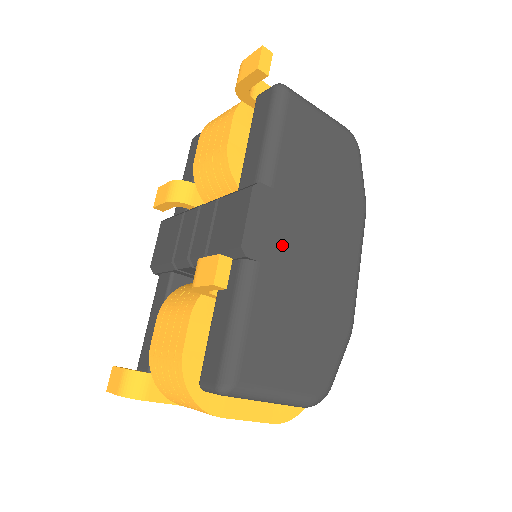
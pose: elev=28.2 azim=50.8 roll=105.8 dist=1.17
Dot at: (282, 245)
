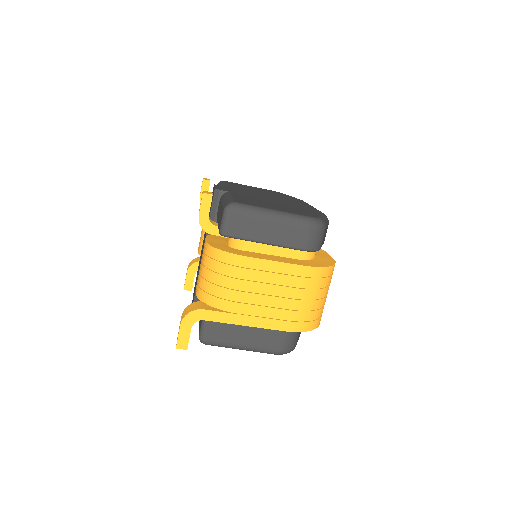
Dot at: (244, 193)
